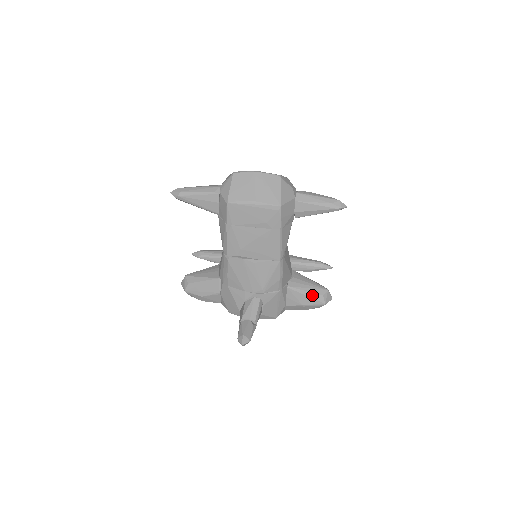
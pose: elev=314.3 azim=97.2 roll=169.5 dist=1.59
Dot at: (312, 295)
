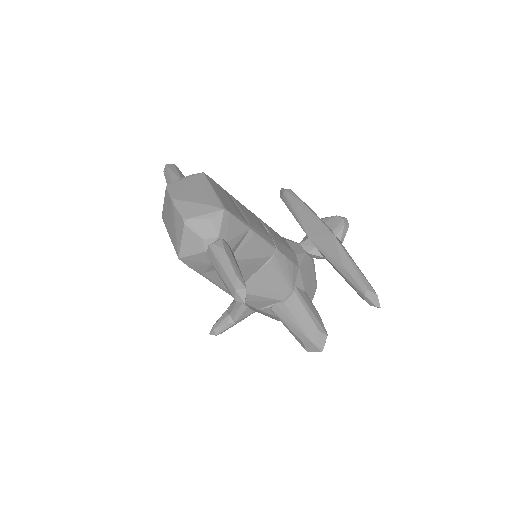
Dot at: (293, 334)
